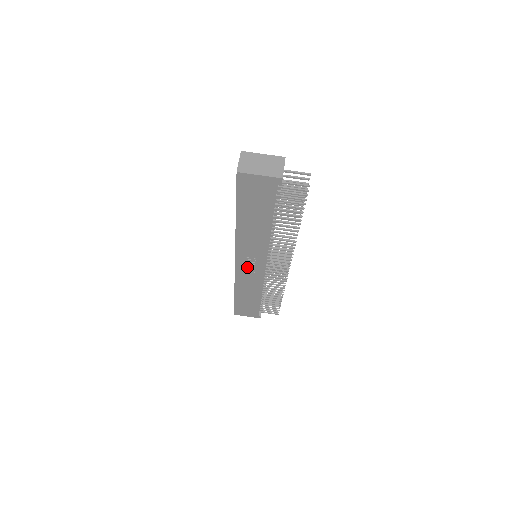
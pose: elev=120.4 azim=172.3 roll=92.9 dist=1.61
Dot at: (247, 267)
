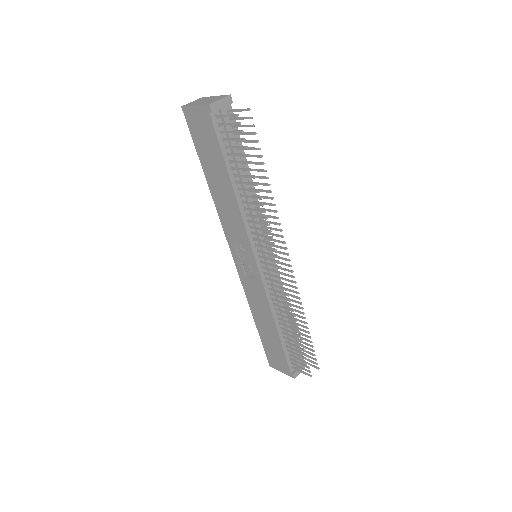
Dot at: (244, 267)
